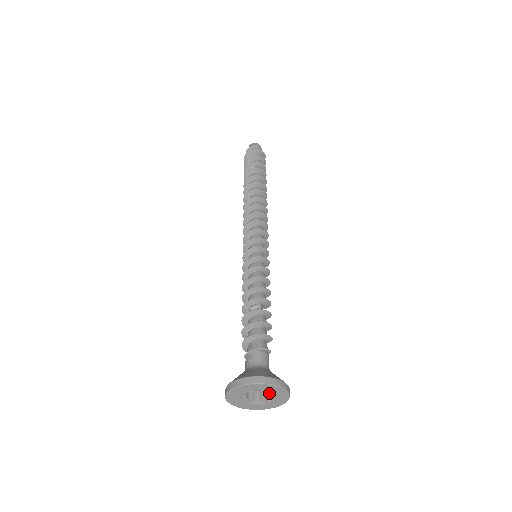
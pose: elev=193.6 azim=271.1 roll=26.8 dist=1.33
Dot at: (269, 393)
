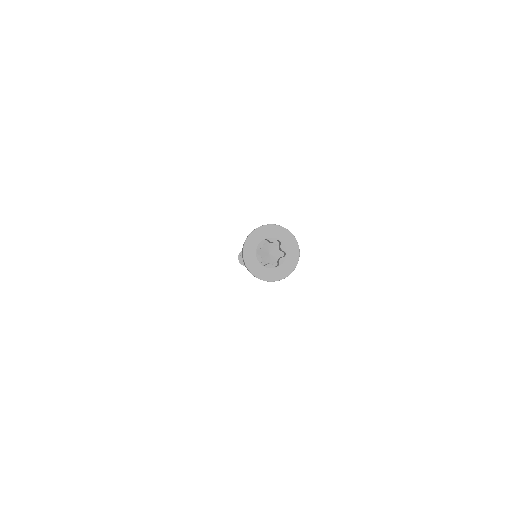
Dot at: (282, 247)
